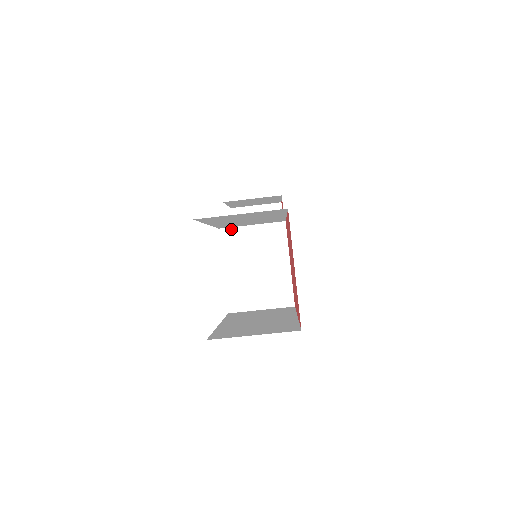
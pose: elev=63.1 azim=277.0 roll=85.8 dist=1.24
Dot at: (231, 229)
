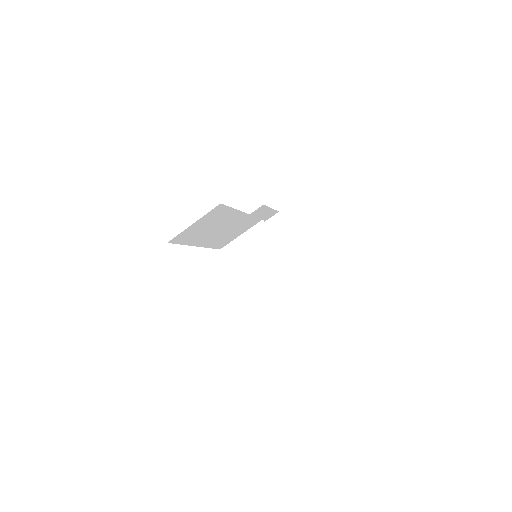
Dot at: (228, 245)
